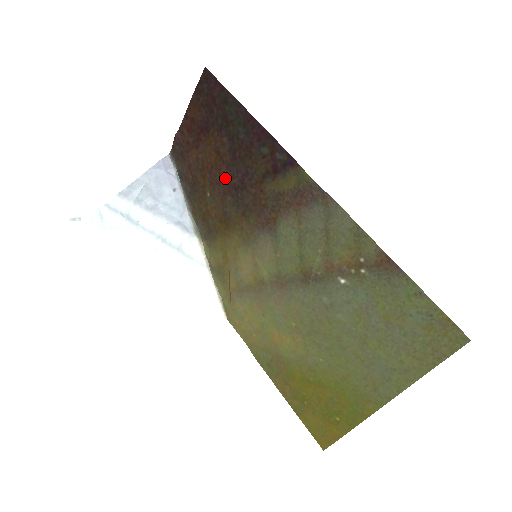
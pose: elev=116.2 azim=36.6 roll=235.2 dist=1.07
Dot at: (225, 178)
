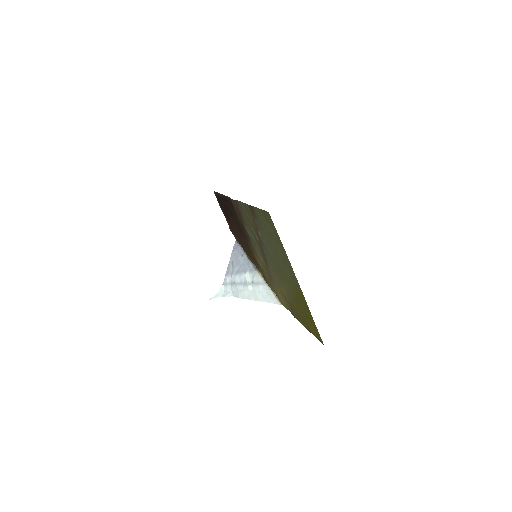
Dot at: (238, 230)
